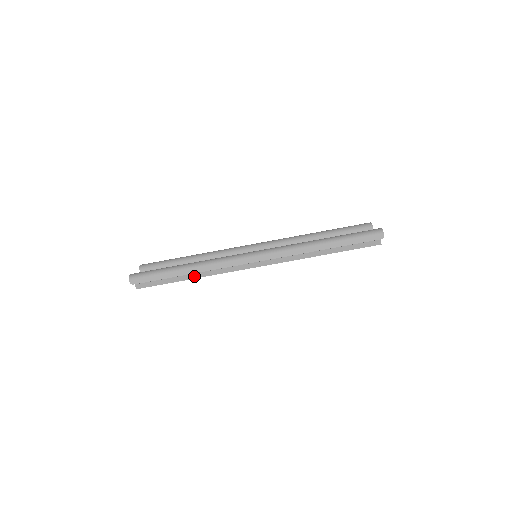
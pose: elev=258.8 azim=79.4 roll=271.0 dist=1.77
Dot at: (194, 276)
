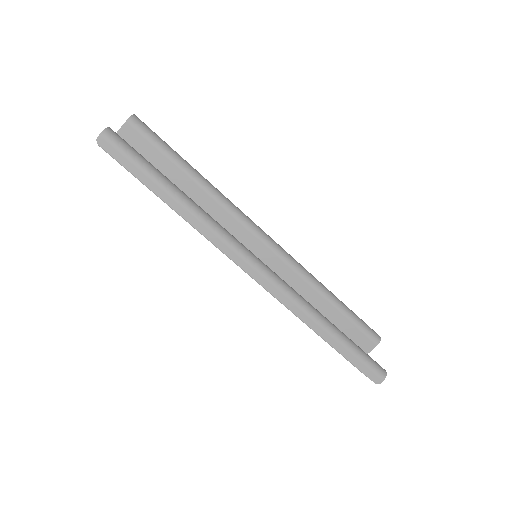
Dot at: occluded
